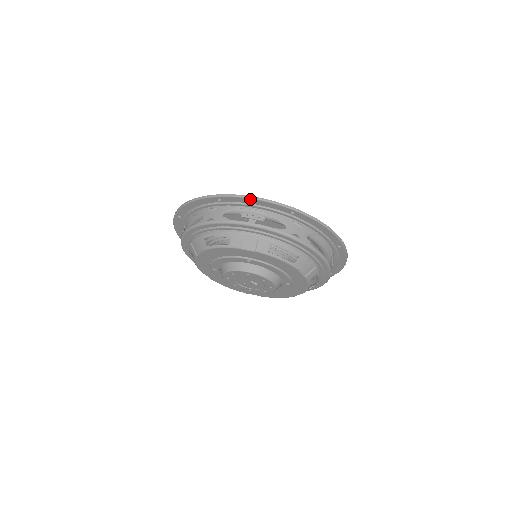
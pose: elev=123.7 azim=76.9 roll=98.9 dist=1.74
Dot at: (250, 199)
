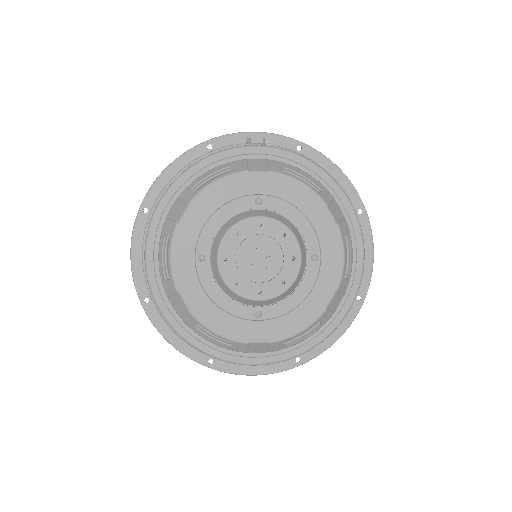
Dot at: (248, 134)
